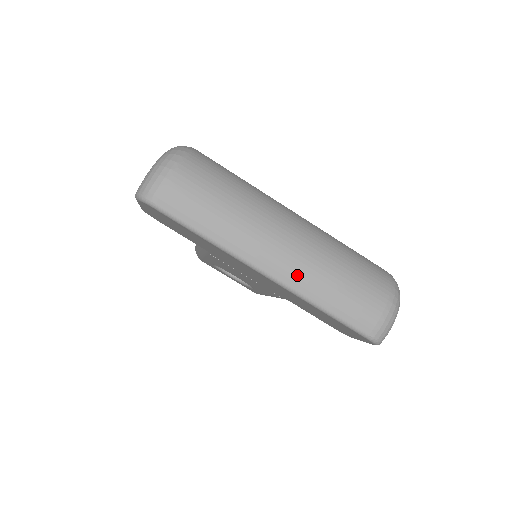
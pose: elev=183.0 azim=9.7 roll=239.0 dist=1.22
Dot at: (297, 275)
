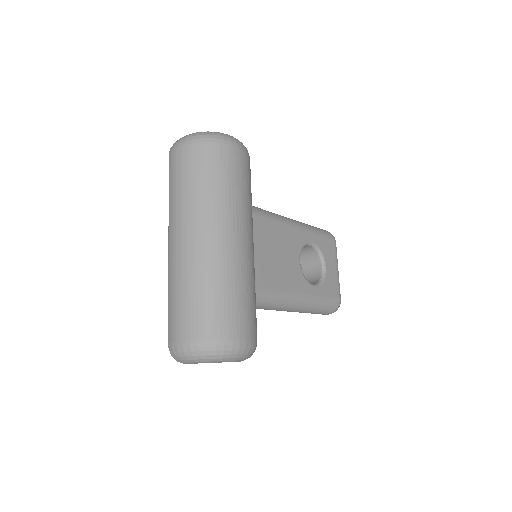
Dot at: (173, 263)
